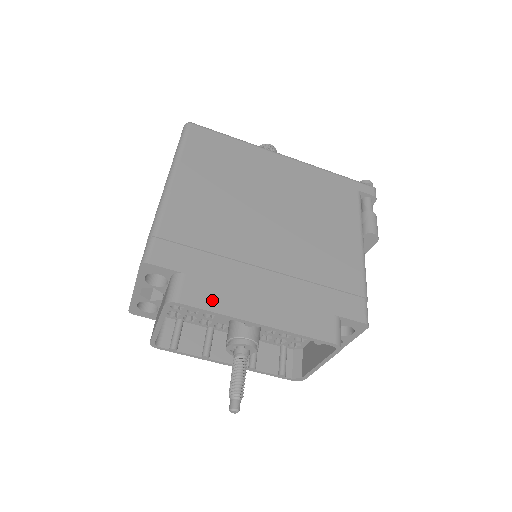
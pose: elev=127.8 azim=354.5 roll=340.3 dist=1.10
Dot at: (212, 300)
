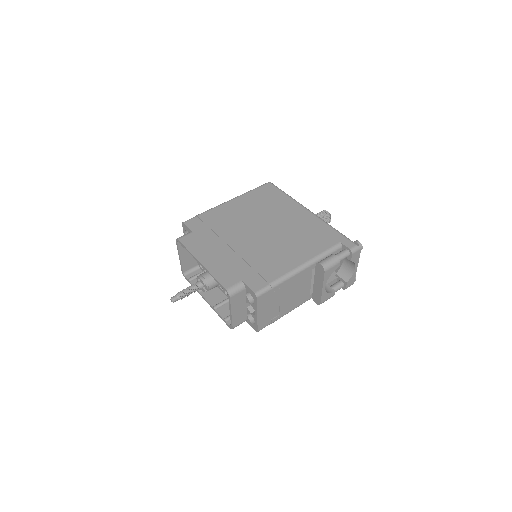
Dot at: (192, 245)
